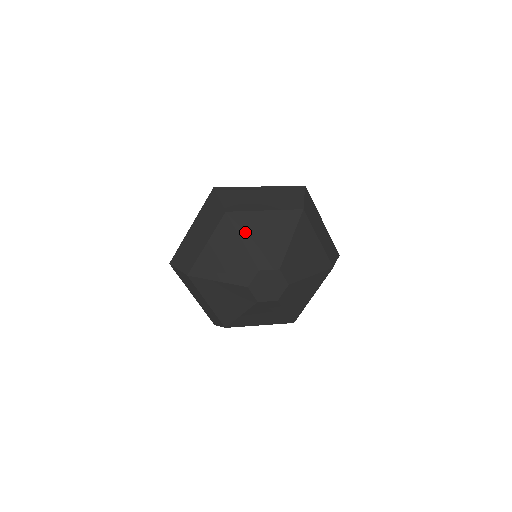
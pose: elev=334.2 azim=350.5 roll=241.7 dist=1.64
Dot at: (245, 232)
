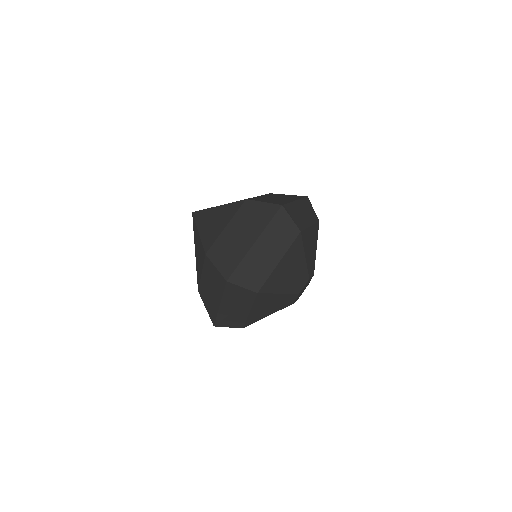
Dot at: (277, 288)
